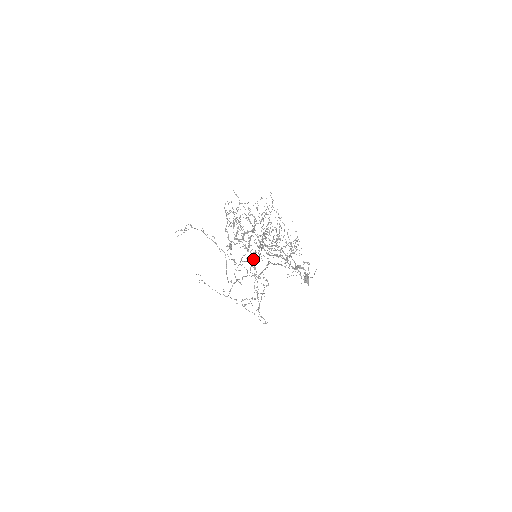
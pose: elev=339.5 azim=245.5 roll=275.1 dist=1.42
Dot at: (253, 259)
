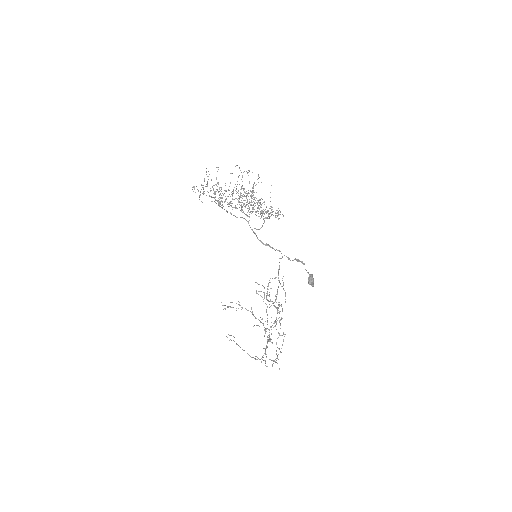
Dot at: (268, 284)
